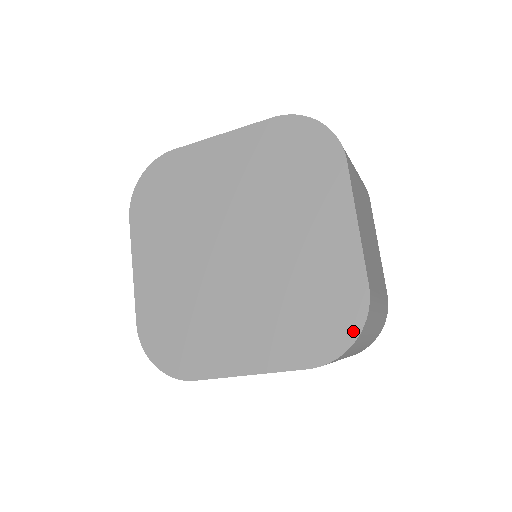
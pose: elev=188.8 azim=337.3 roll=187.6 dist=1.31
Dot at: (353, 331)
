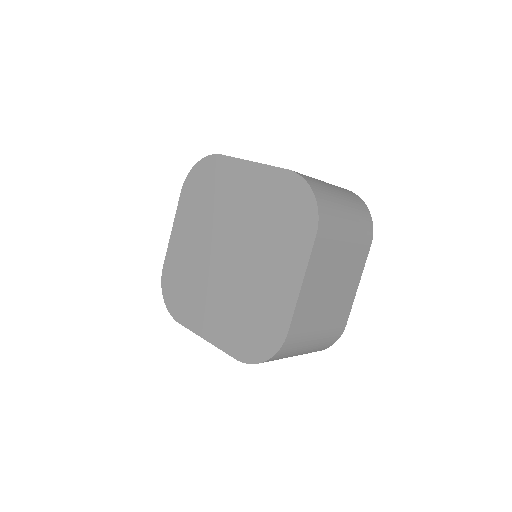
Dot at: (267, 354)
